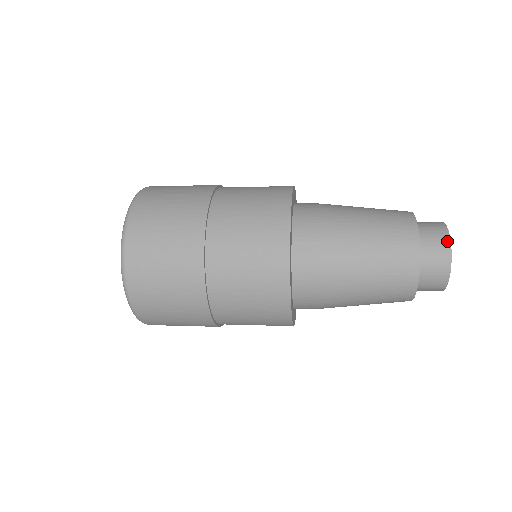
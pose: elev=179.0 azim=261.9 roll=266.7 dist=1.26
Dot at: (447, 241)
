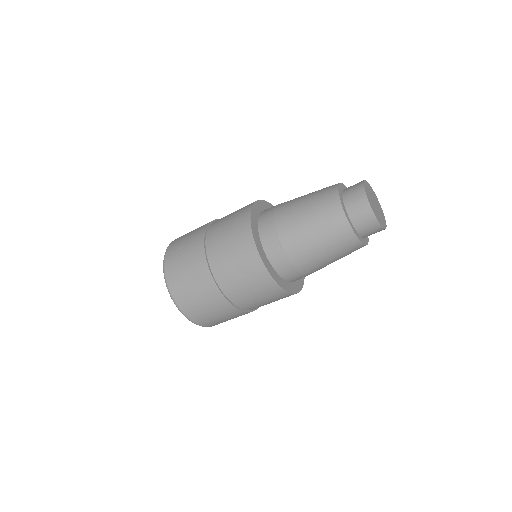
Dot at: (365, 199)
